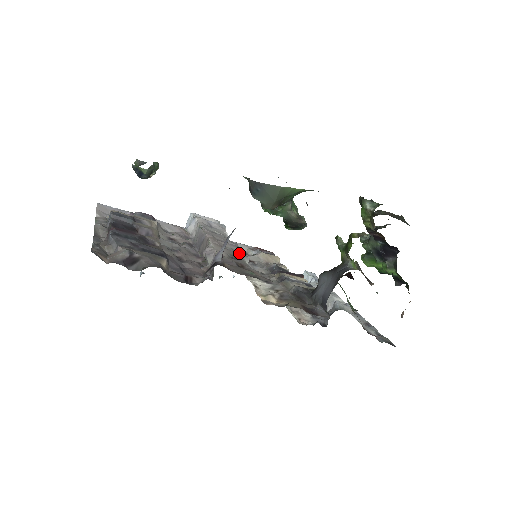
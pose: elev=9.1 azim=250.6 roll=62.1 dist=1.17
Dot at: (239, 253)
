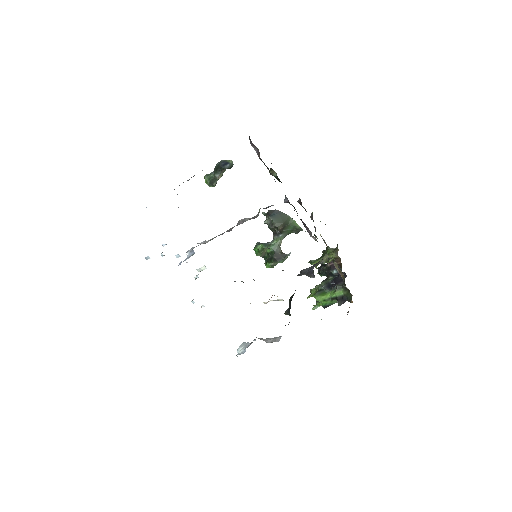
Dot at: occluded
